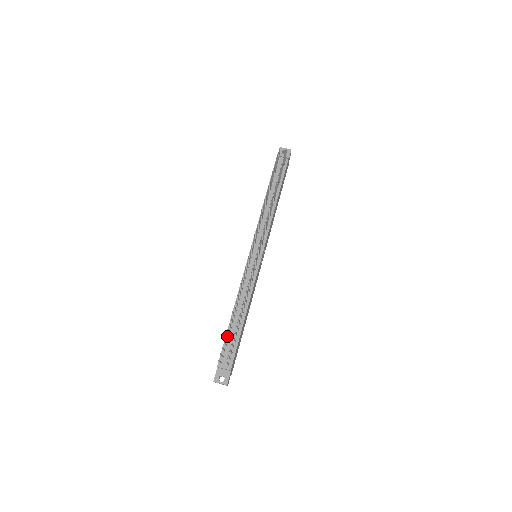
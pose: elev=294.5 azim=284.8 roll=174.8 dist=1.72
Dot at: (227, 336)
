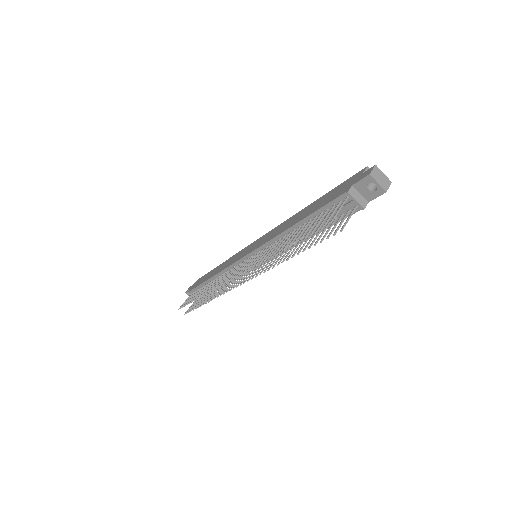
Dot at: (201, 286)
